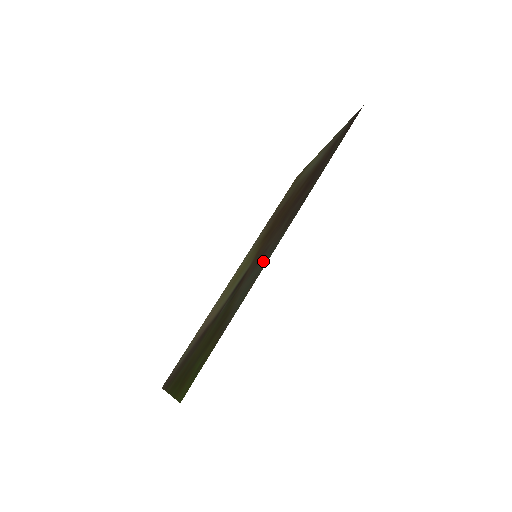
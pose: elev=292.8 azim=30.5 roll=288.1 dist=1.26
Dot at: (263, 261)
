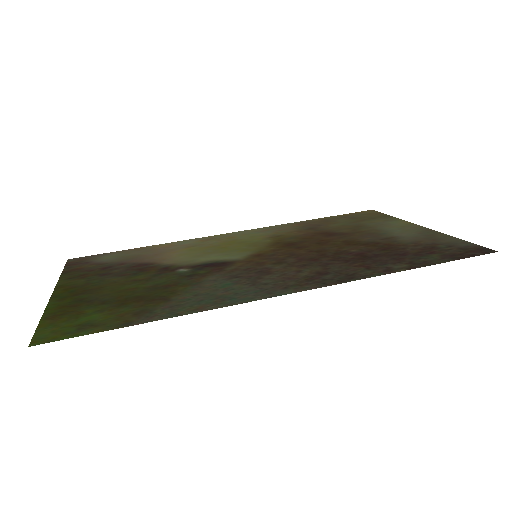
Dot at: (248, 289)
